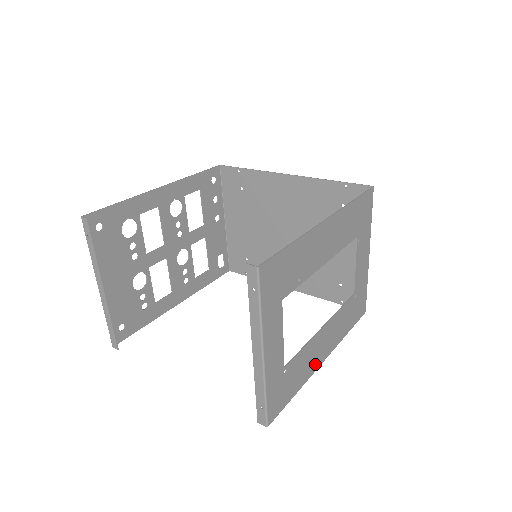
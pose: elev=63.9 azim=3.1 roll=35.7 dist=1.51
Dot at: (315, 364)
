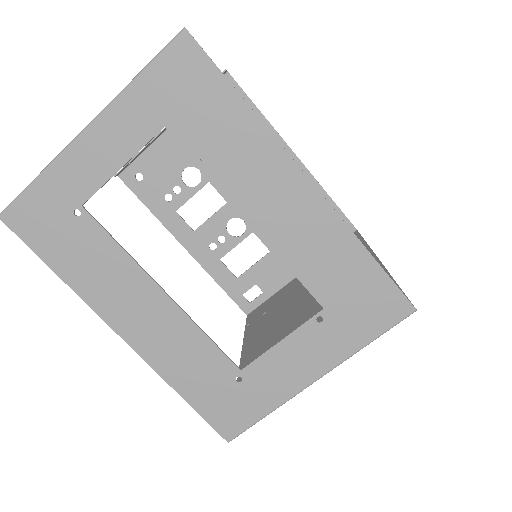
Dot at: (108, 307)
